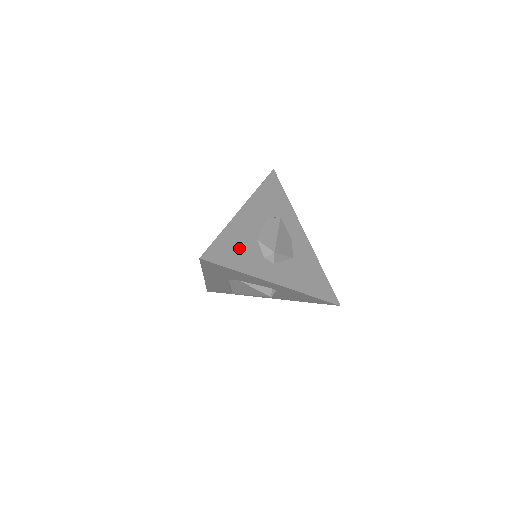
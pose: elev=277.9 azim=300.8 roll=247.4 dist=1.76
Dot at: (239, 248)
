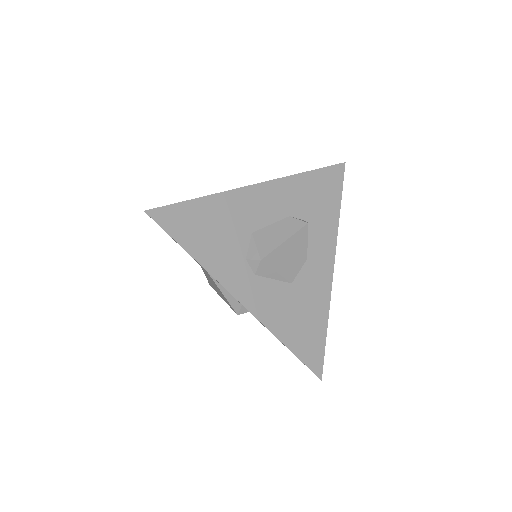
Dot at: (216, 229)
